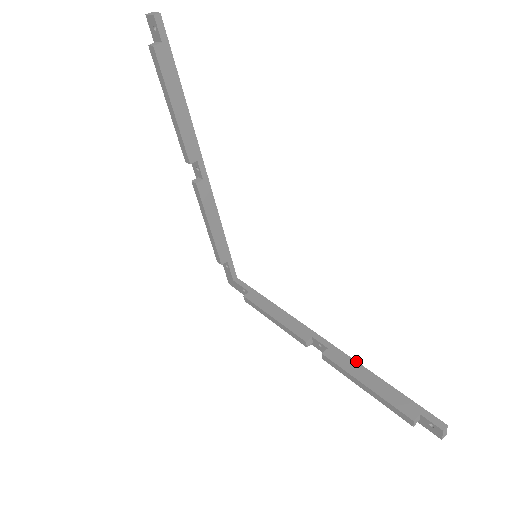
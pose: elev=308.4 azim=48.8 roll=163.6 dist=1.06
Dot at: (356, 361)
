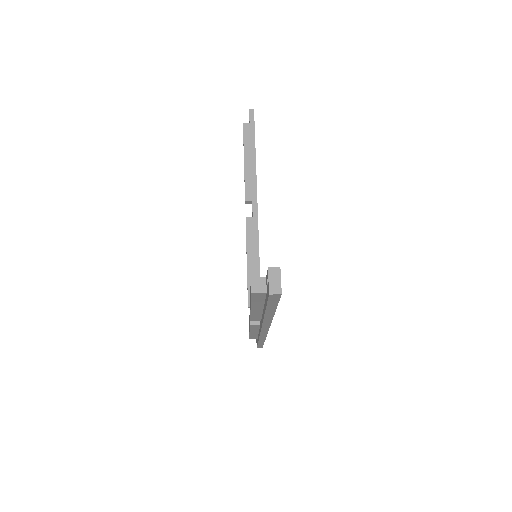
Dot at: occluded
